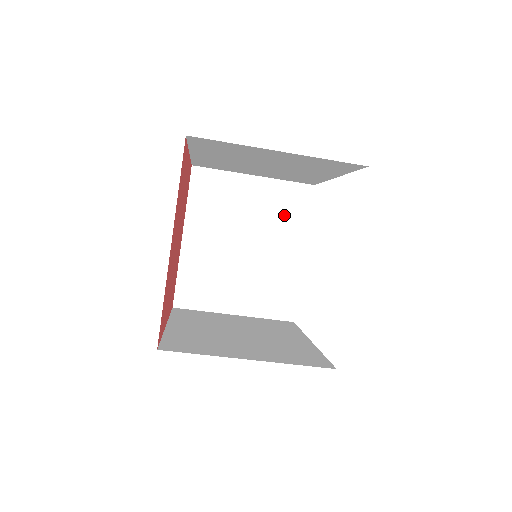
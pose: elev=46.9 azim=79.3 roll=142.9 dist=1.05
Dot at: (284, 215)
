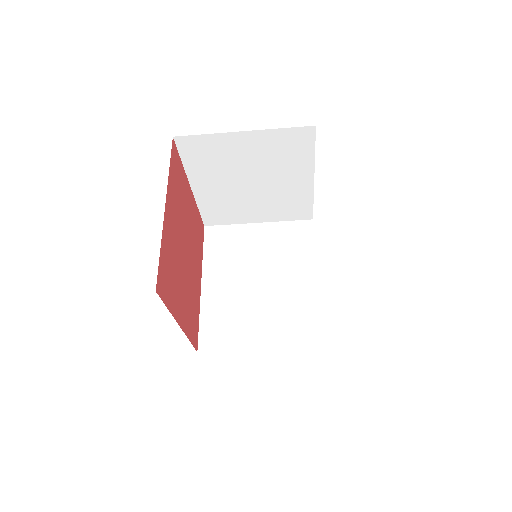
Dot at: (286, 156)
